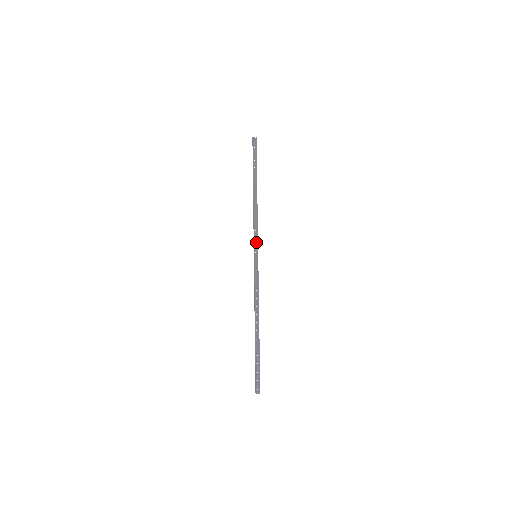
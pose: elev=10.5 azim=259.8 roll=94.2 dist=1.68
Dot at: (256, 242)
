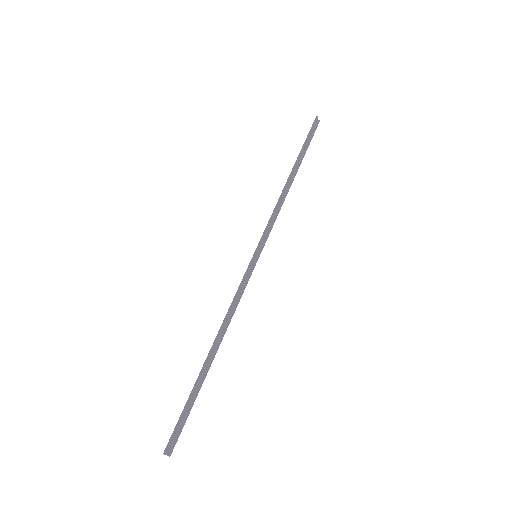
Dot at: (264, 238)
